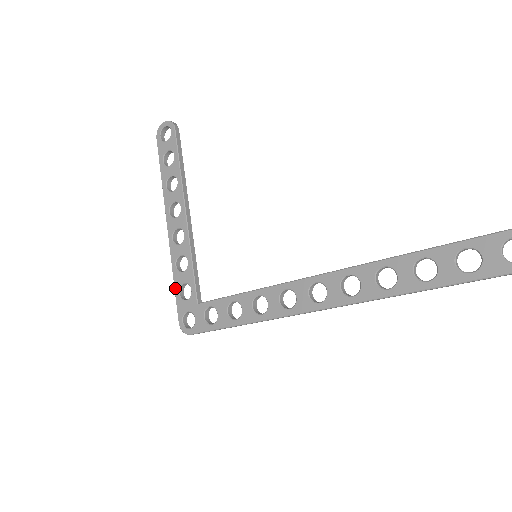
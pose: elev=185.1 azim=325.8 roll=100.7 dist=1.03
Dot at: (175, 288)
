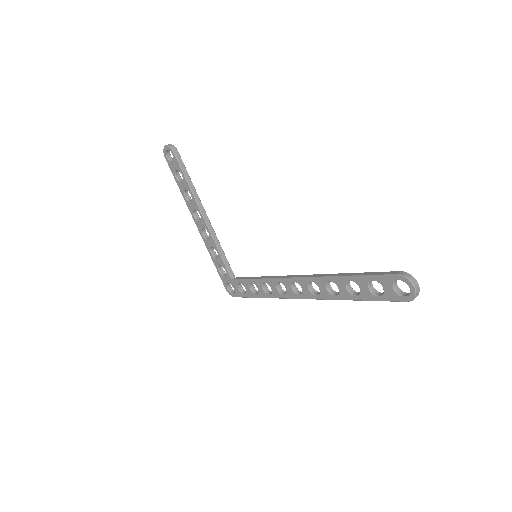
Dot at: (216, 267)
